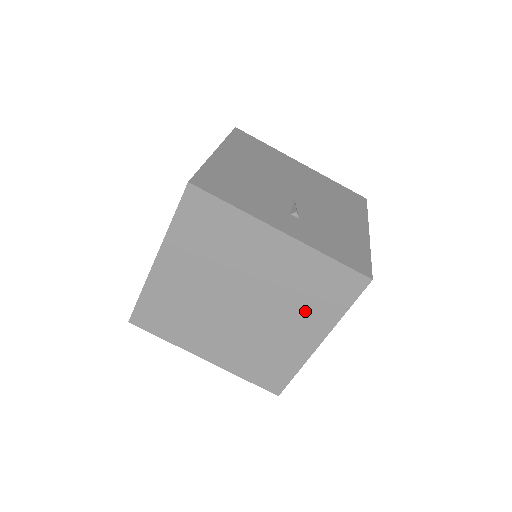
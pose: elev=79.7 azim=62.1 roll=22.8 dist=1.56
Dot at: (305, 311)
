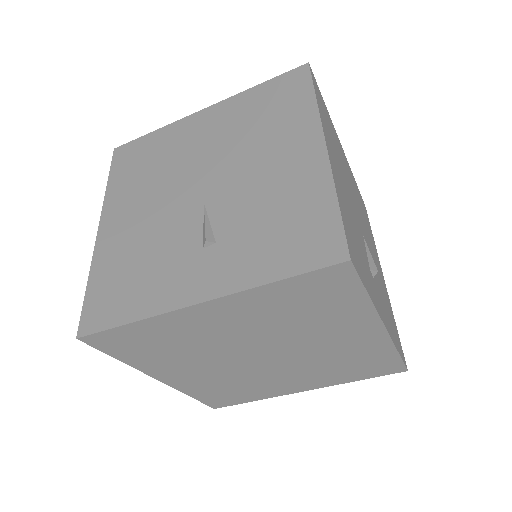
Dot at: (327, 324)
